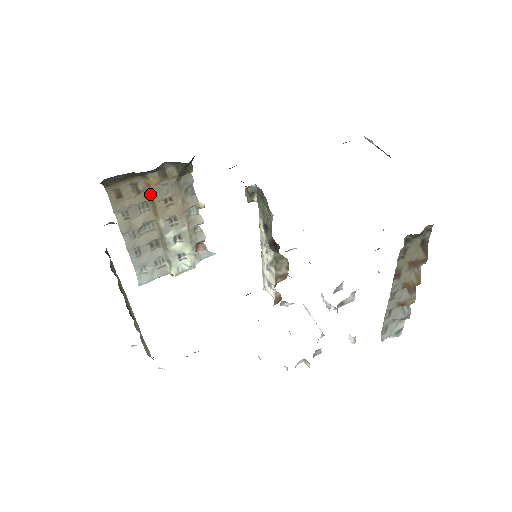
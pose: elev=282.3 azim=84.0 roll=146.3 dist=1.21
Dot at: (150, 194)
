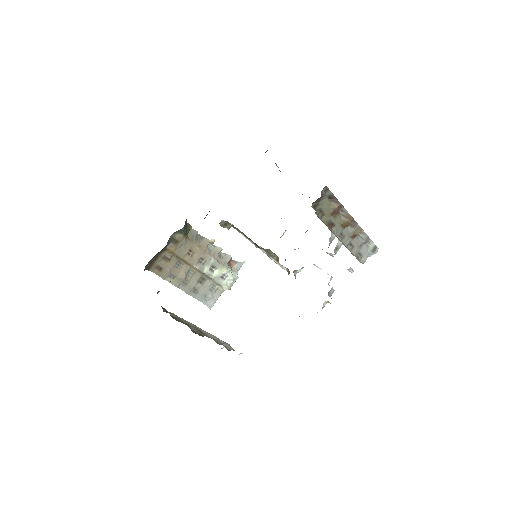
Dot at: (176, 256)
